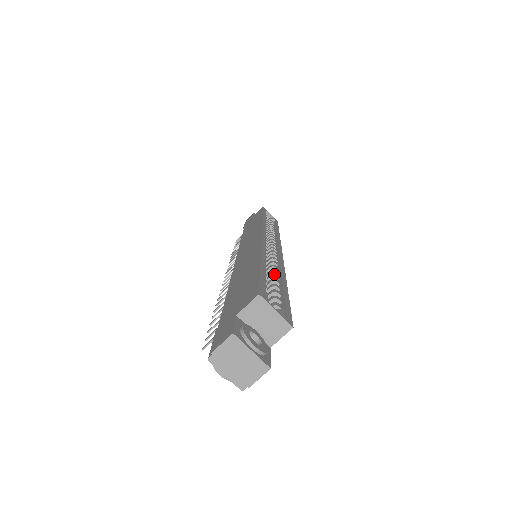
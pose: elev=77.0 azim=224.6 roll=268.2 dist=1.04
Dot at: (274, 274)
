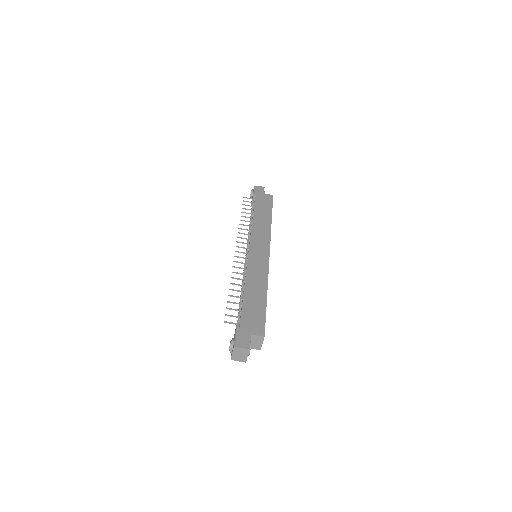
Dot at: occluded
